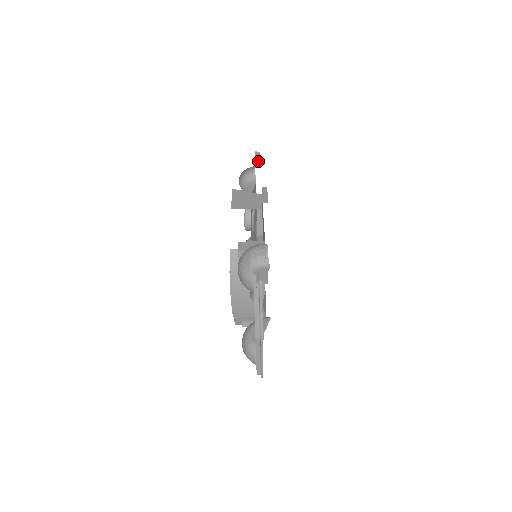
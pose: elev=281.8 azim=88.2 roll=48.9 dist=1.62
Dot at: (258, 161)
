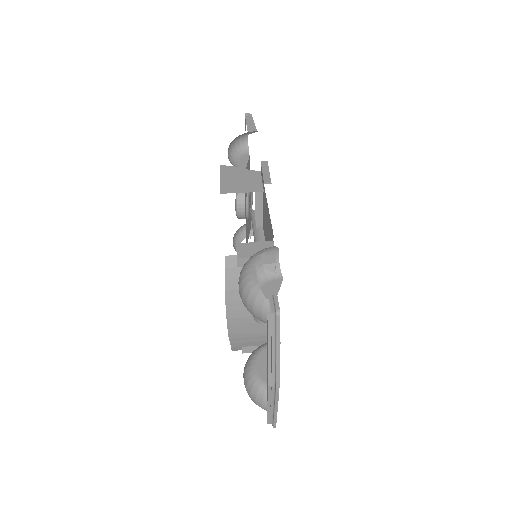
Dot at: (251, 126)
